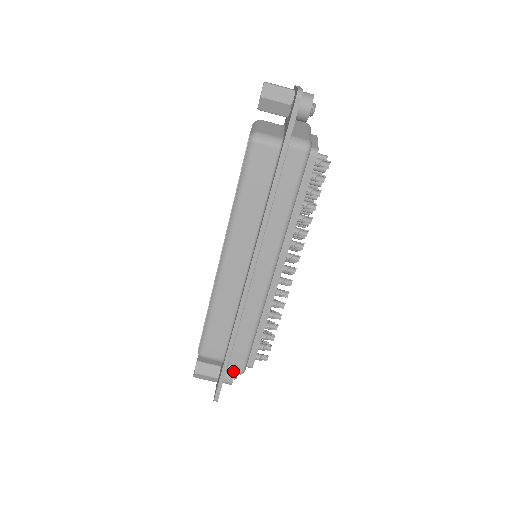
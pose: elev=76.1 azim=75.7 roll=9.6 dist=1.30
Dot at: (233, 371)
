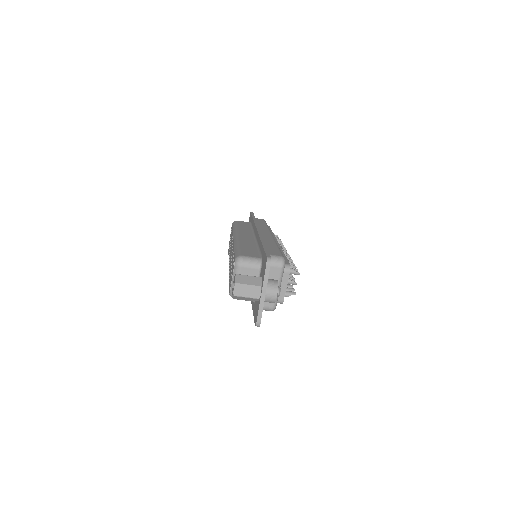
Dot at: occluded
